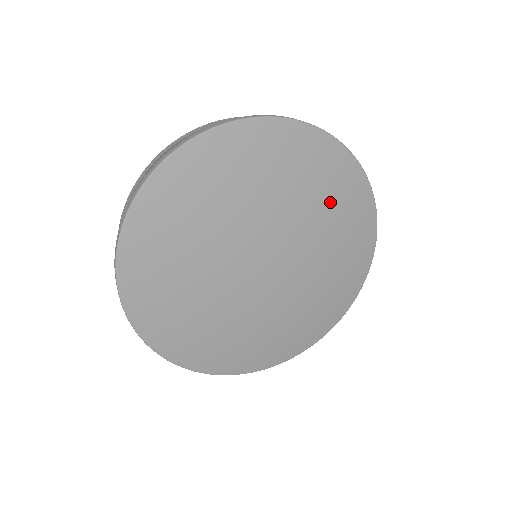
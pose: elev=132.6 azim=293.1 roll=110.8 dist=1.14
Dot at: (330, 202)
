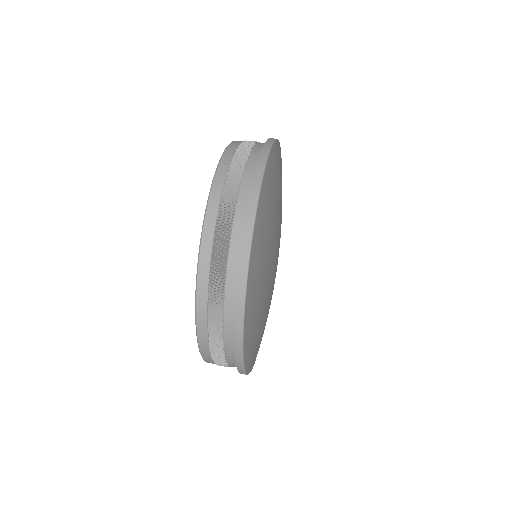
Dot at: occluded
